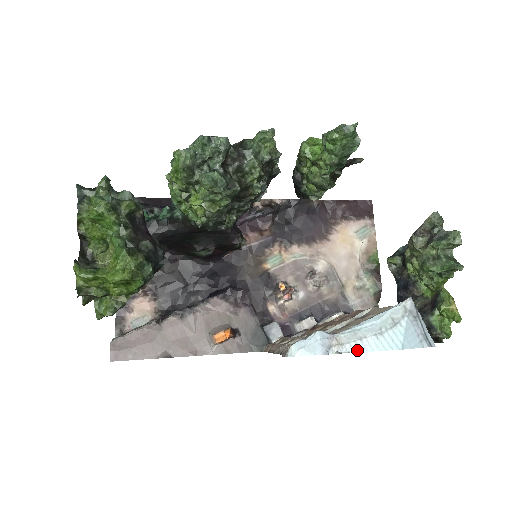
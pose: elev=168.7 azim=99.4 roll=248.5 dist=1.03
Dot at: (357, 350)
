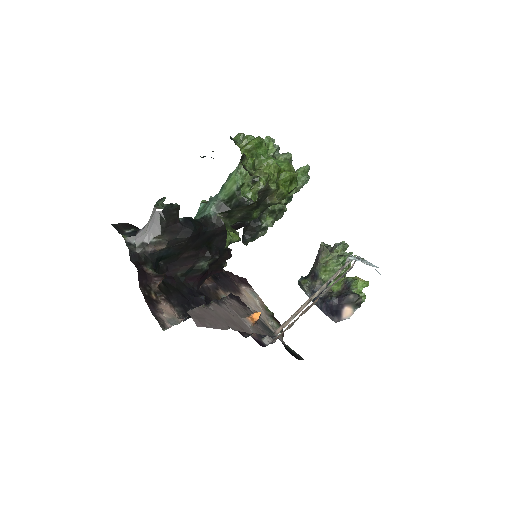
Dot at: (369, 265)
